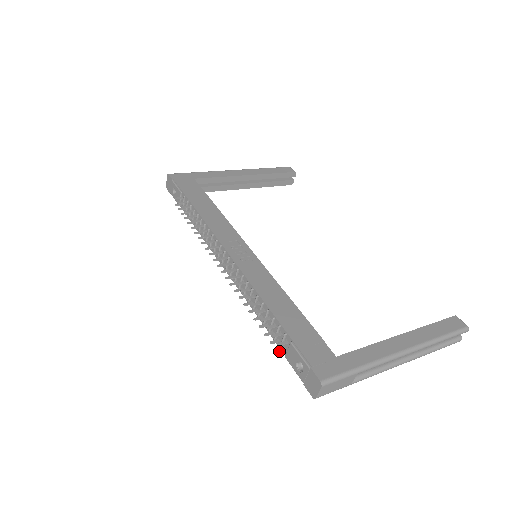
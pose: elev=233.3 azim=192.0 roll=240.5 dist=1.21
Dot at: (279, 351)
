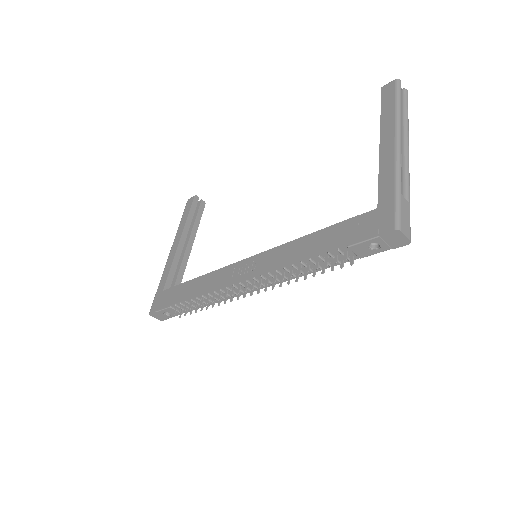
Dot at: (352, 262)
